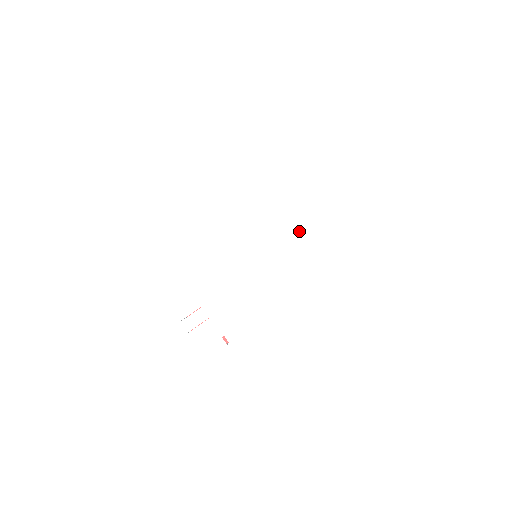
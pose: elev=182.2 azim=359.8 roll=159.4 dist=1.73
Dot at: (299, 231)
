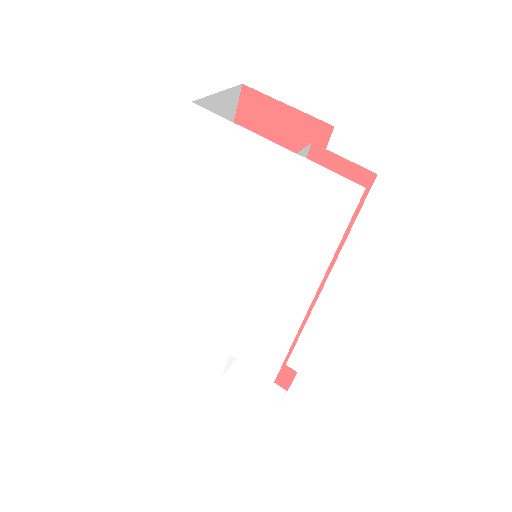
Dot at: (267, 210)
